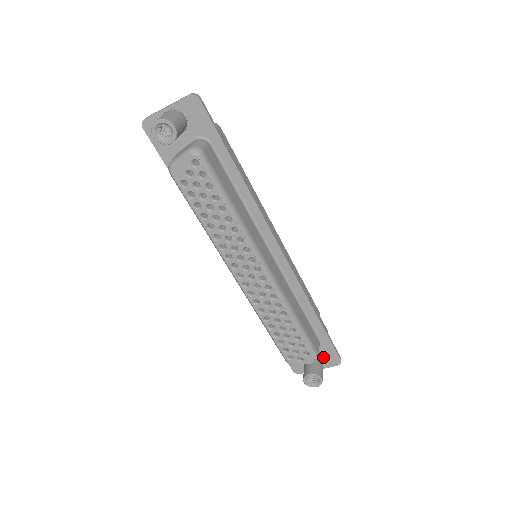
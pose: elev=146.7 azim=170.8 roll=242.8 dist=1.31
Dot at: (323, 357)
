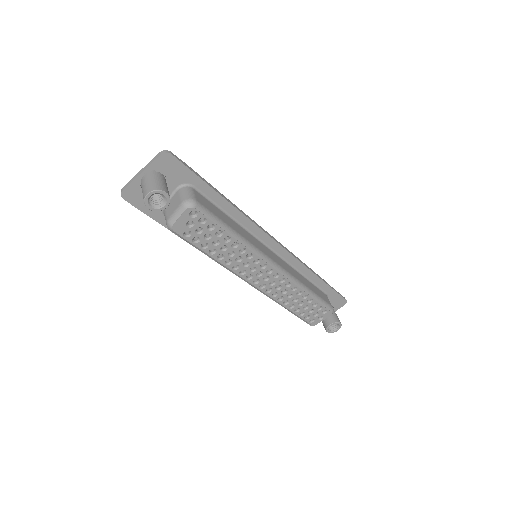
Dot at: (332, 304)
